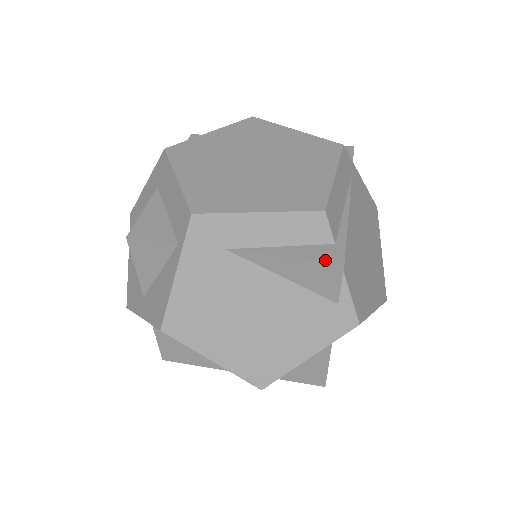
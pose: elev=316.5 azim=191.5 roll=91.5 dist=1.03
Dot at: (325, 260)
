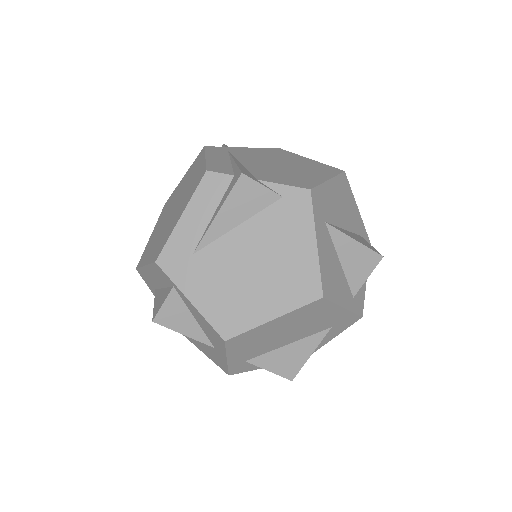
Dot at: (233, 186)
